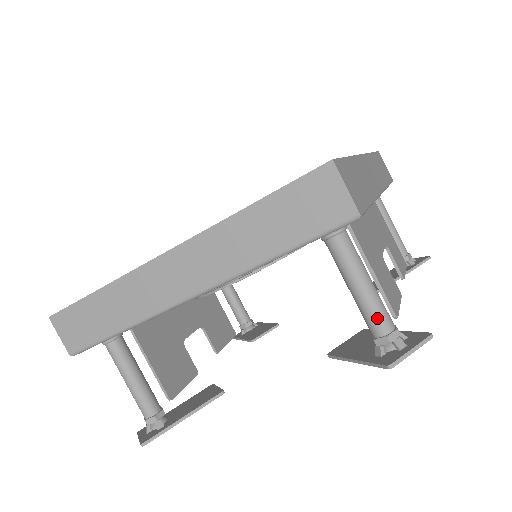
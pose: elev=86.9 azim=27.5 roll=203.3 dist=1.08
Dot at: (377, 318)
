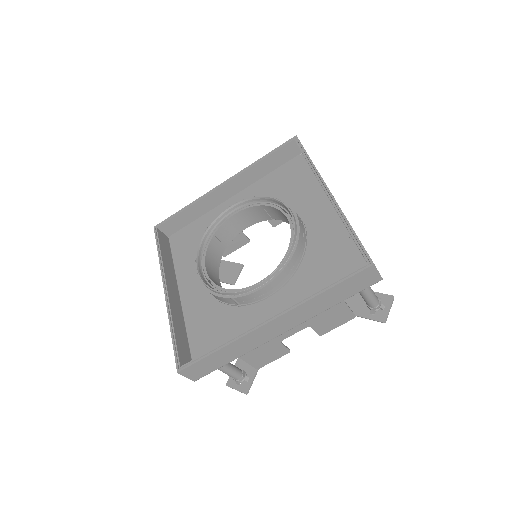
Dot at: occluded
